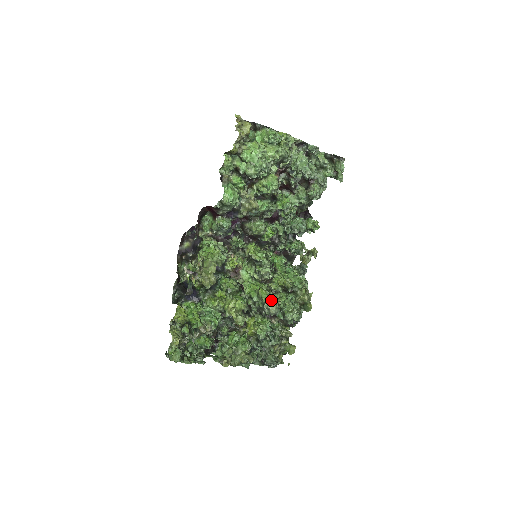
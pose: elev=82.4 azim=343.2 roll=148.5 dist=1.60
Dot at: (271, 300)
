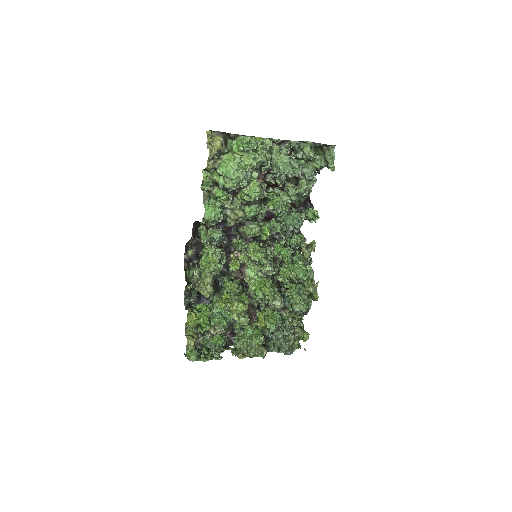
Dot at: (275, 296)
